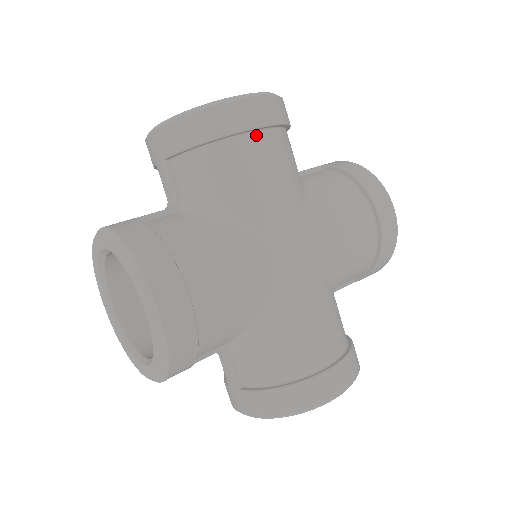
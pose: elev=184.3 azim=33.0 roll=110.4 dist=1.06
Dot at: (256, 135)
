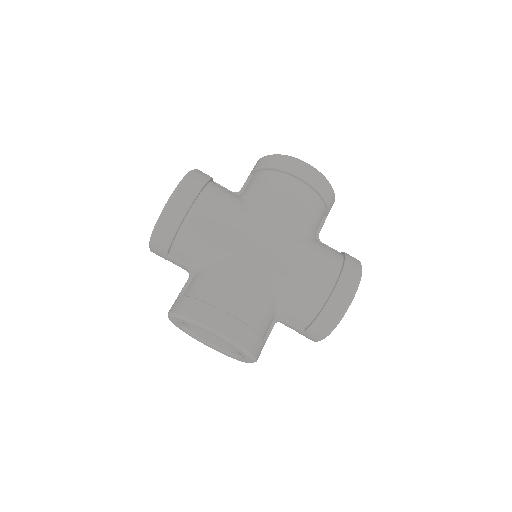
Dot at: (195, 207)
